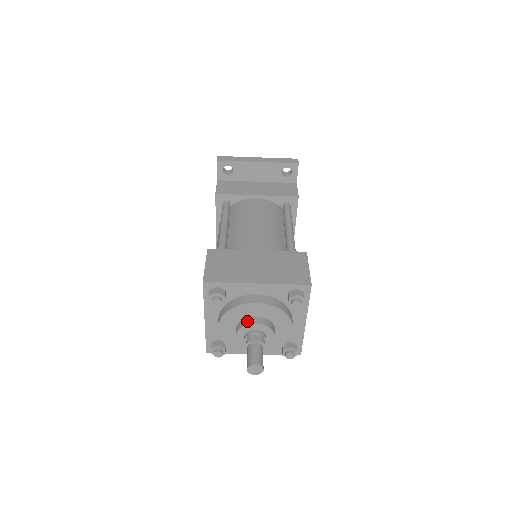
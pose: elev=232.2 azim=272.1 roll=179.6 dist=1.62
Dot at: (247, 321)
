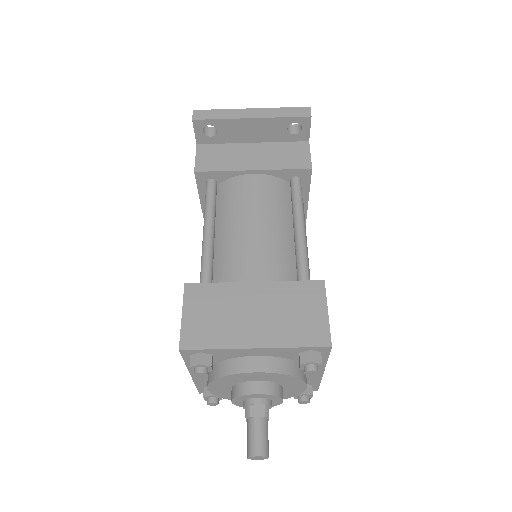
Dot at: (245, 388)
